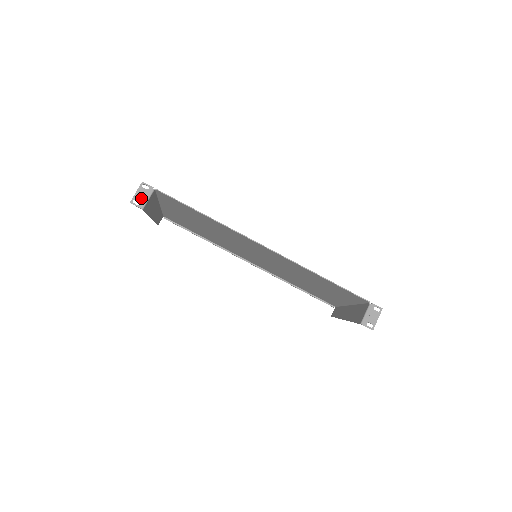
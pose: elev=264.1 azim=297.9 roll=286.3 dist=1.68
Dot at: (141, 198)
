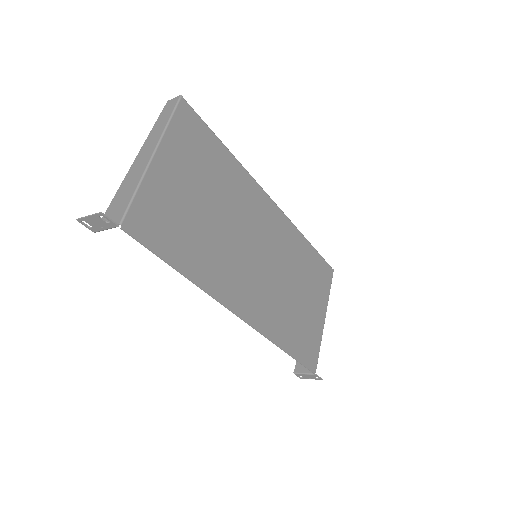
Dot at: (95, 224)
